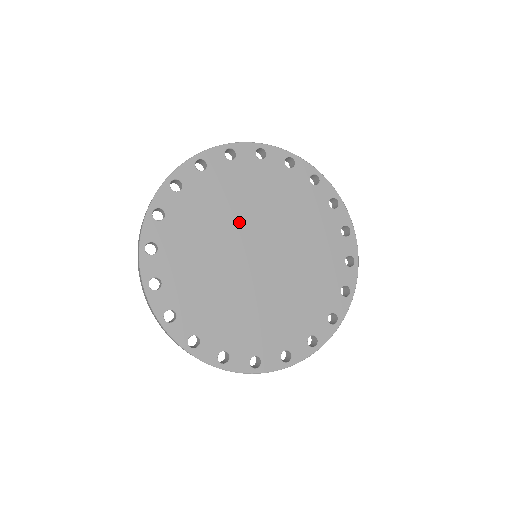
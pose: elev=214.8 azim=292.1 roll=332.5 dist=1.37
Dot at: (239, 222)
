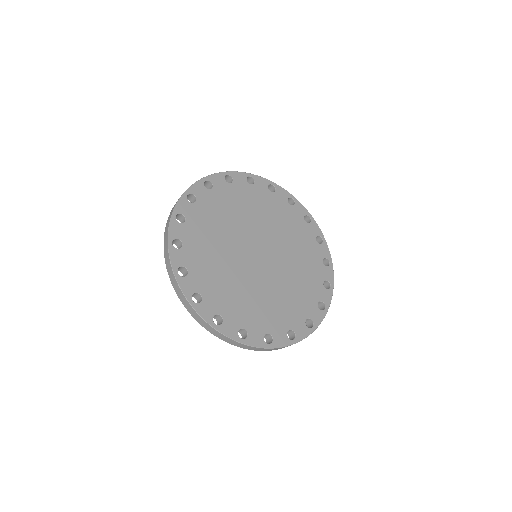
Dot at: (235, 233)
